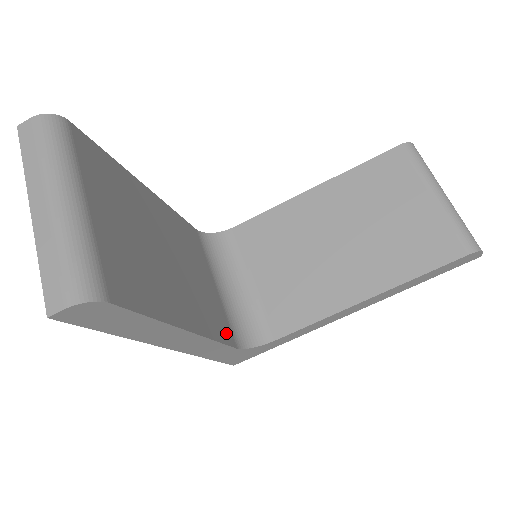
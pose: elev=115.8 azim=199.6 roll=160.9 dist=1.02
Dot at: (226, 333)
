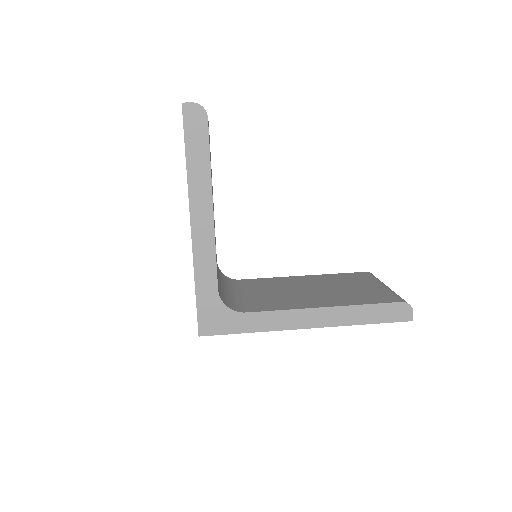
Dot at: occluded
